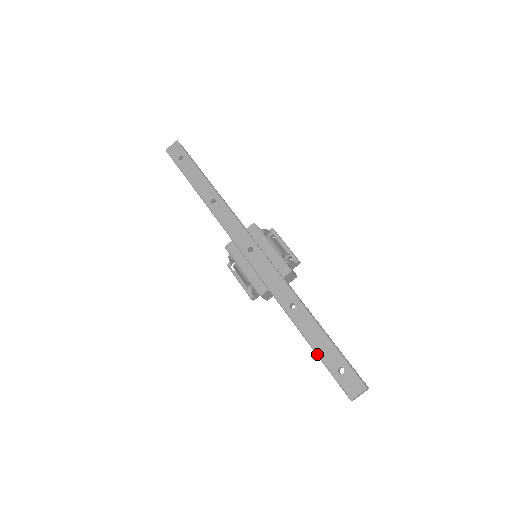
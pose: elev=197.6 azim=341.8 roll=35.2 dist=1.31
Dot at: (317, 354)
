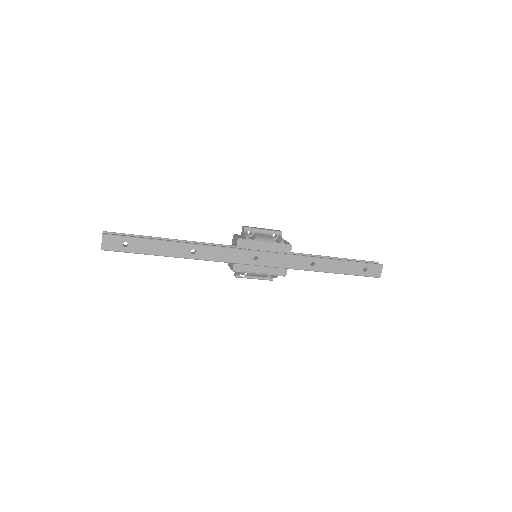
Dot at: (347, 274)
